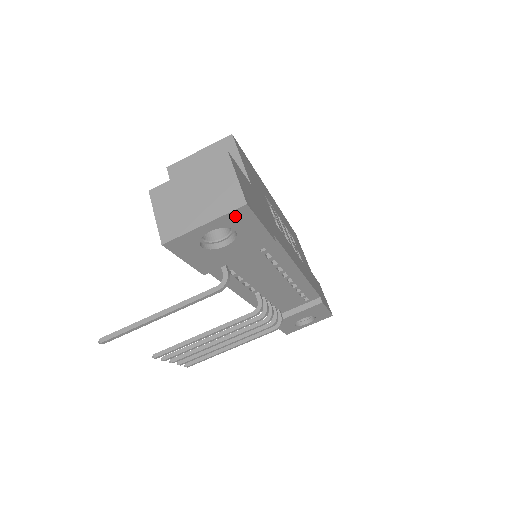
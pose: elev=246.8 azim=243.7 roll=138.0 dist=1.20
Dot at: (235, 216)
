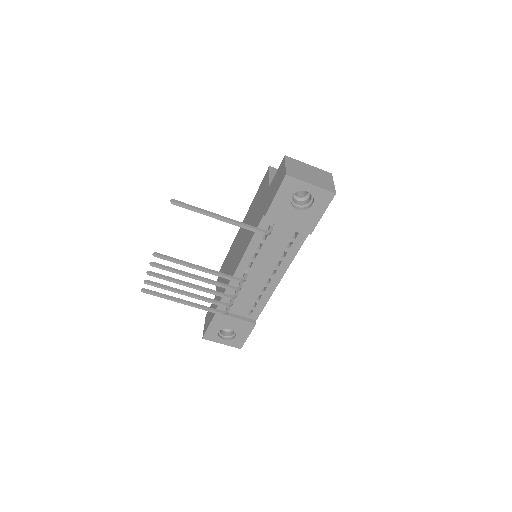
Dot at: (324, 195)
